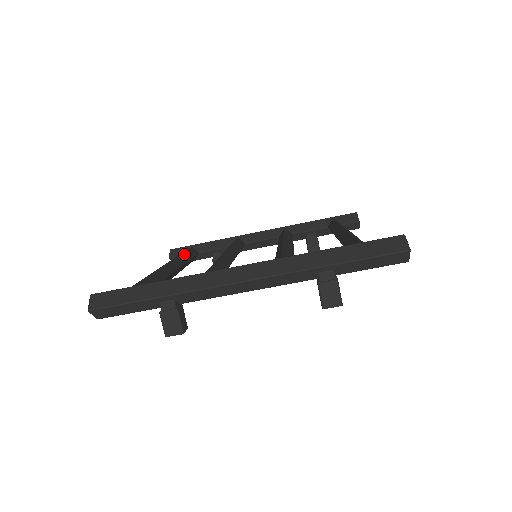
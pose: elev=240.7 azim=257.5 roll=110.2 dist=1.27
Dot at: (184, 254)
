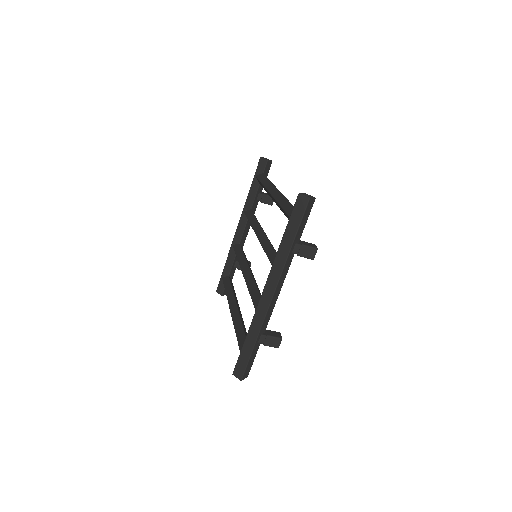
Dot at: (227, 290)
